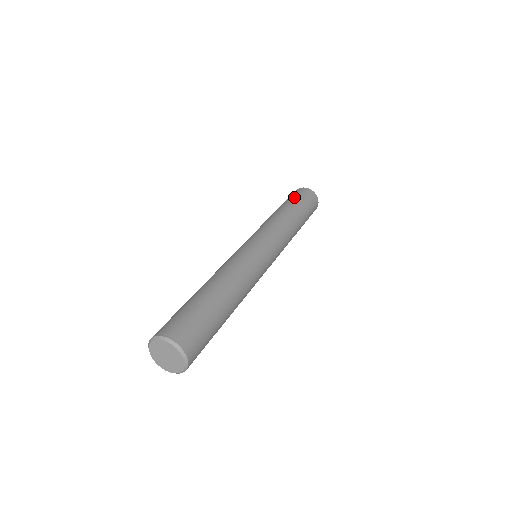
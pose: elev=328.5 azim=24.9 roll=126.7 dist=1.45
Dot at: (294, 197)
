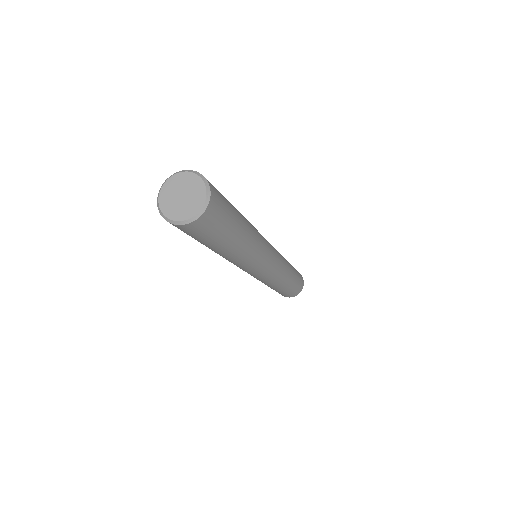
Dot at: occluded
